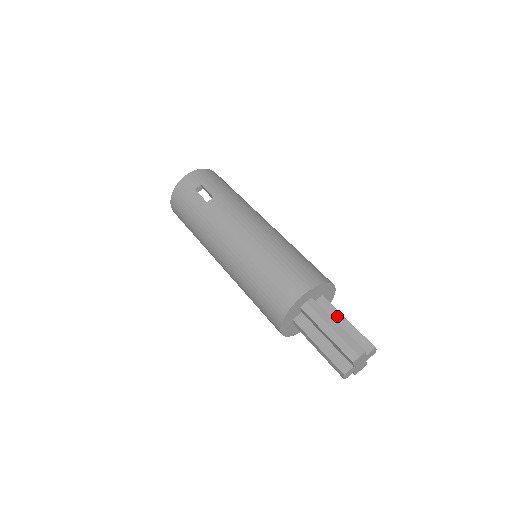
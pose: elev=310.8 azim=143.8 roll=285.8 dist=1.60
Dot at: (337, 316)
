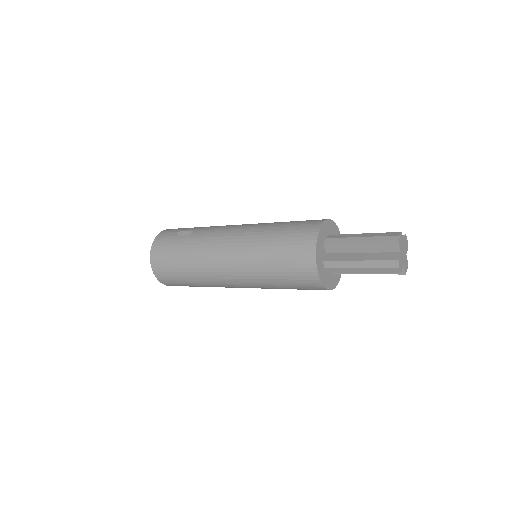
Dot at: occluded
